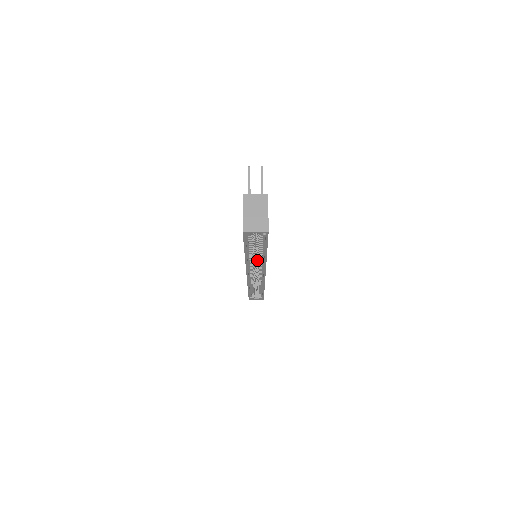
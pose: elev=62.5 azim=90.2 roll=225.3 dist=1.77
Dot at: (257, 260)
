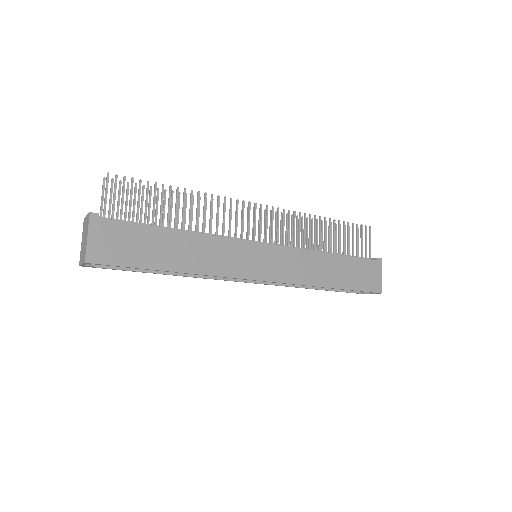
Dot at: occluded
